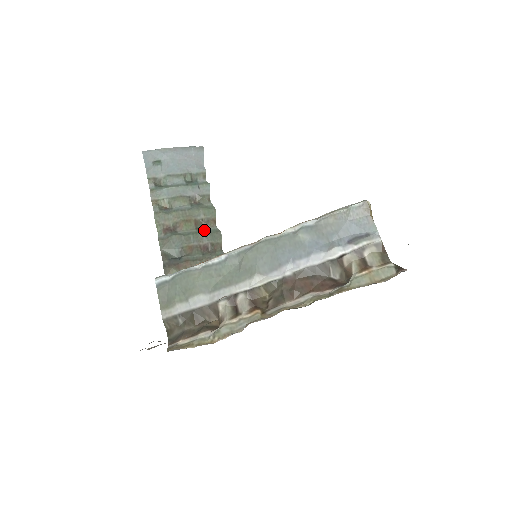
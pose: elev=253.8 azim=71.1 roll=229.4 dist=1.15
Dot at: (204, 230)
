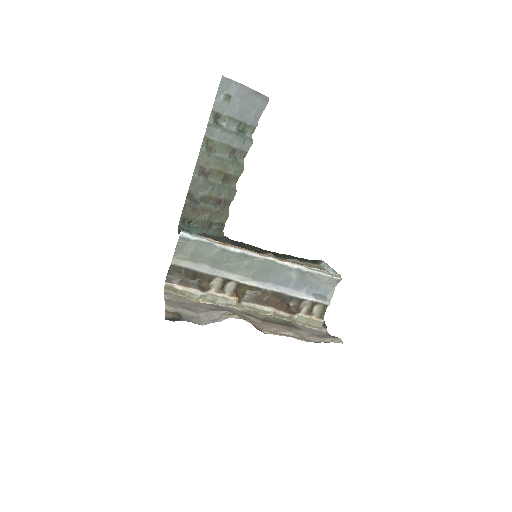
Dot at: (227, 185)
